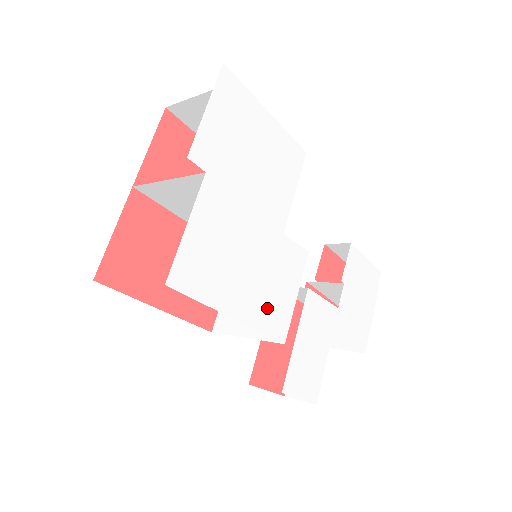
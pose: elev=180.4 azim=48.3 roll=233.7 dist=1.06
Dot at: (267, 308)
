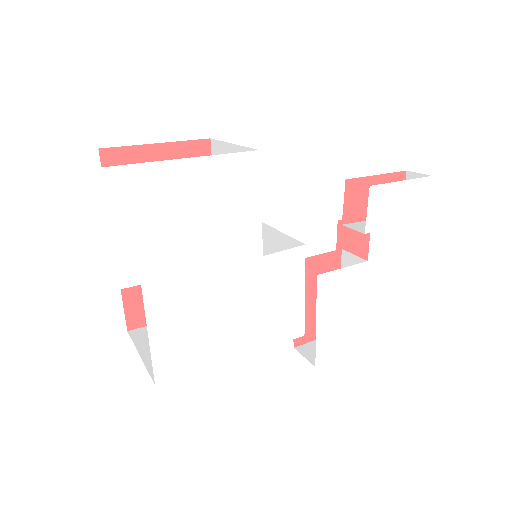
Dot at: (270, 326)
